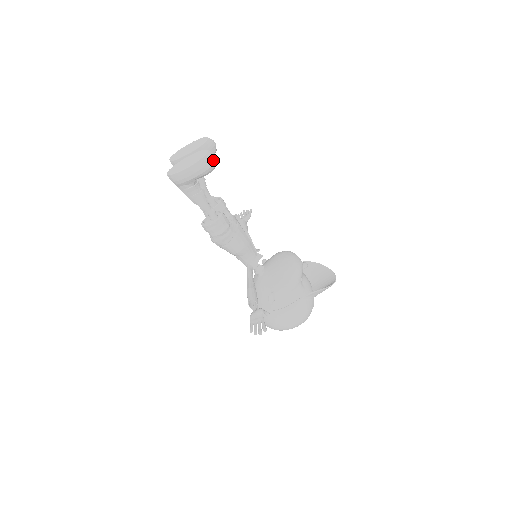
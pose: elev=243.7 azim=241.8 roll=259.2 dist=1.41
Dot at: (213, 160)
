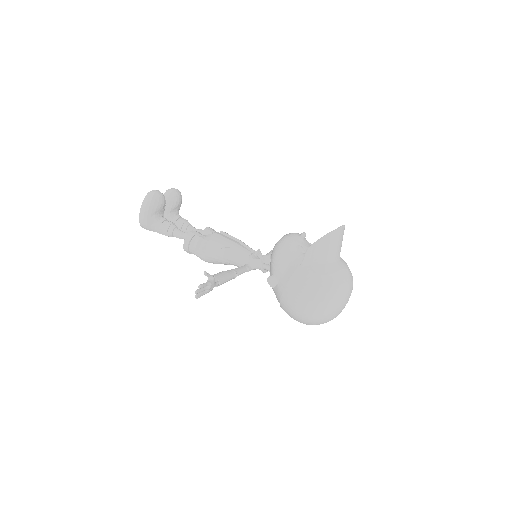
Dot at: (153, 193)
